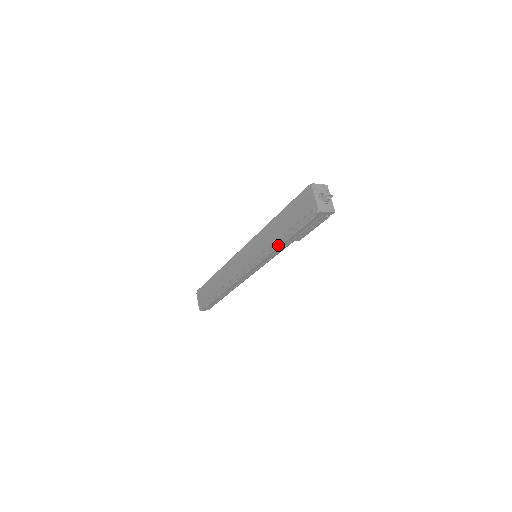
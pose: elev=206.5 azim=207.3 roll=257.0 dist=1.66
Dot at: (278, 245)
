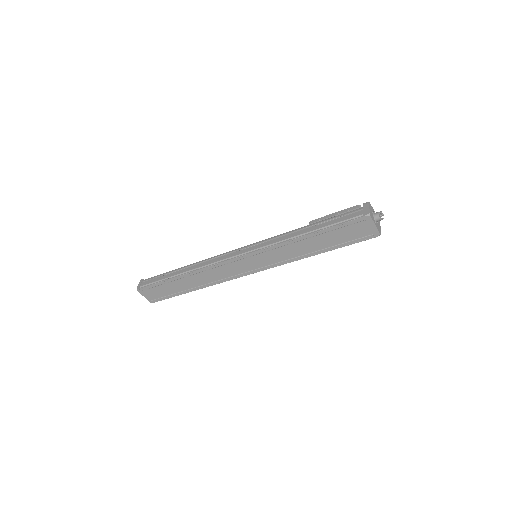
Dot at: (309, 255)
